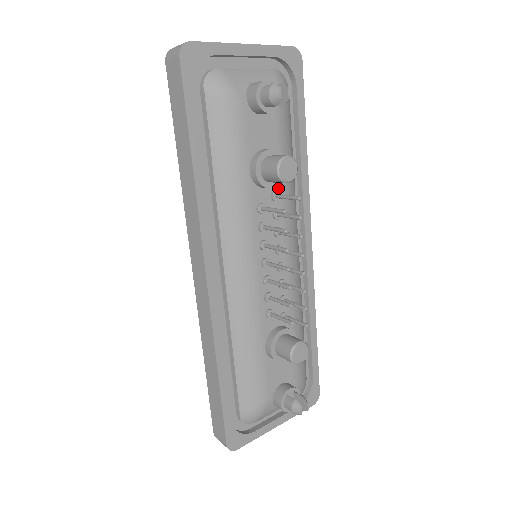
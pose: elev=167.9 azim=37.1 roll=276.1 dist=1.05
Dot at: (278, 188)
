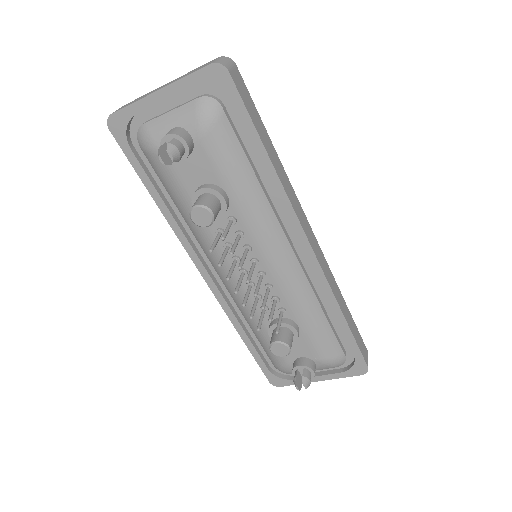
Dot at: (233, 213)
